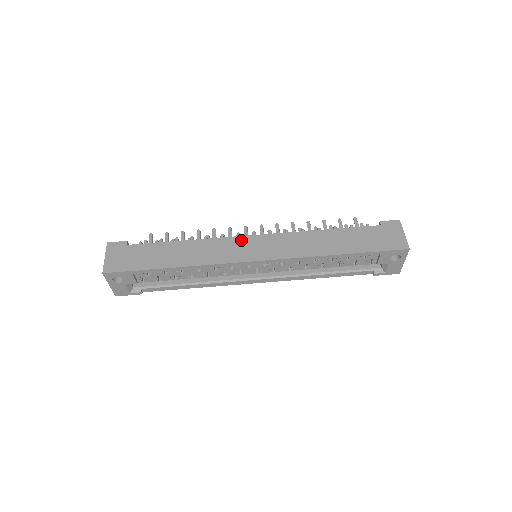
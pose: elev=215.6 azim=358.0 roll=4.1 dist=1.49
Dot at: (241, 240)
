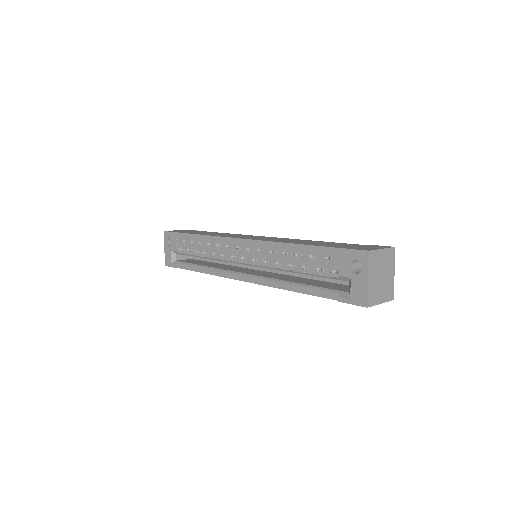
Dot at: occluded
